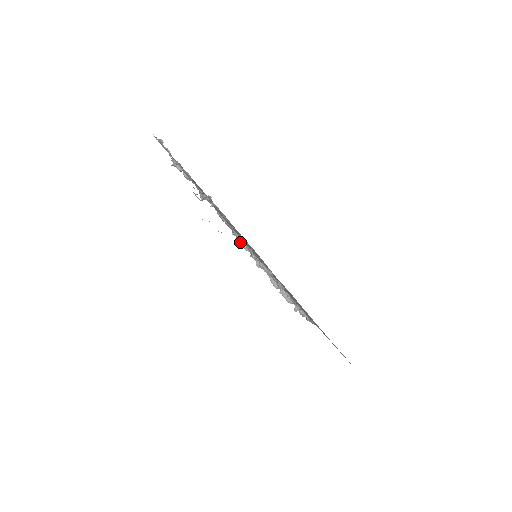
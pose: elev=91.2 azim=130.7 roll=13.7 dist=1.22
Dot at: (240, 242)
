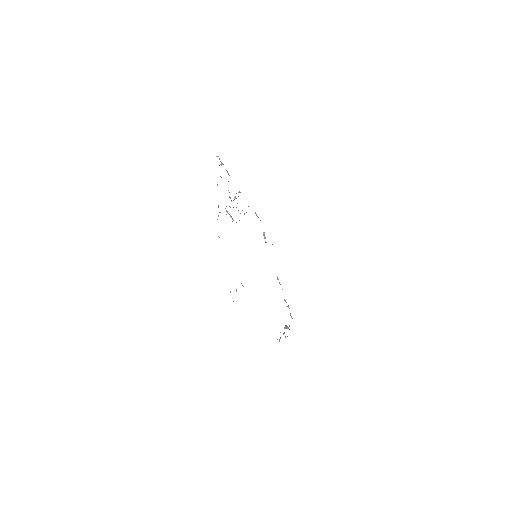
Dot at: occluded
